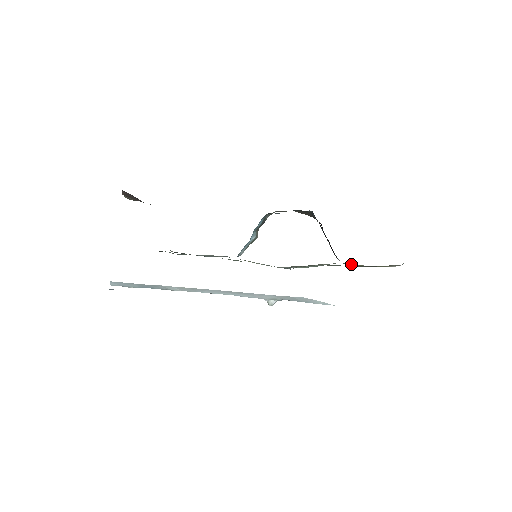
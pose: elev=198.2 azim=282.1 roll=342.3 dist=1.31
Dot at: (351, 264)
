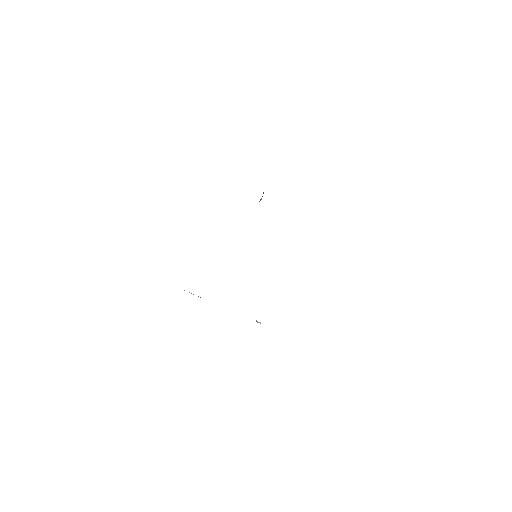
Dot at: occluded
